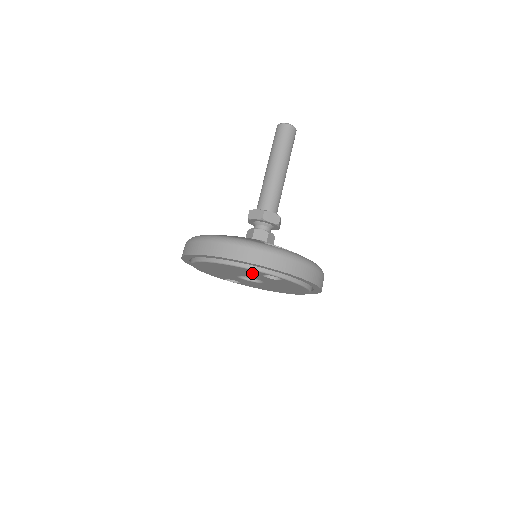
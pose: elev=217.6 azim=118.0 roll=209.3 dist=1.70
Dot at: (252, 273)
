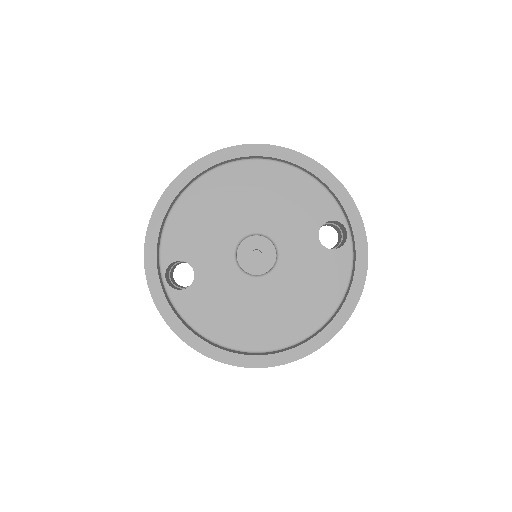
Dot at: (310, 215)
